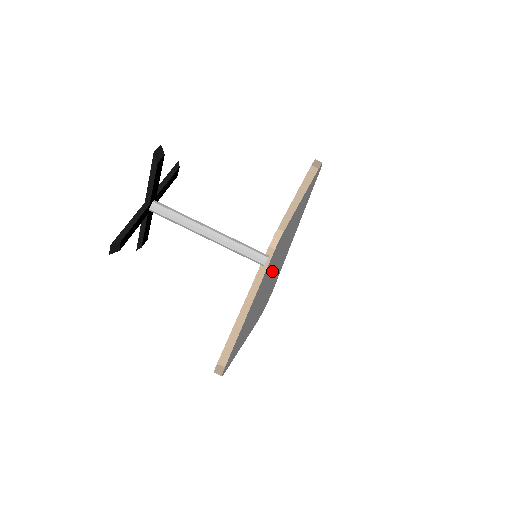
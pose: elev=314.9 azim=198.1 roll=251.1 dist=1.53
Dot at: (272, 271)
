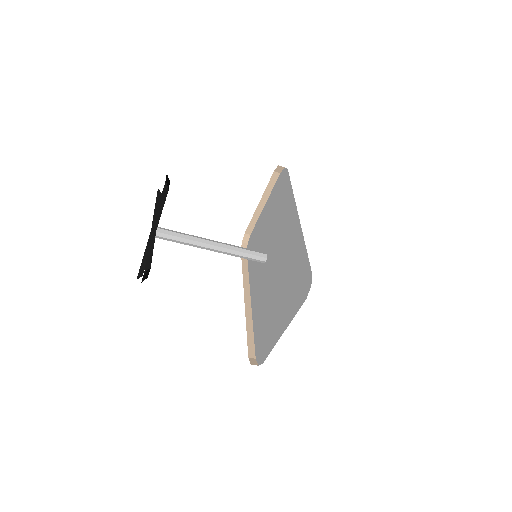
Dot at: (277, 264)
